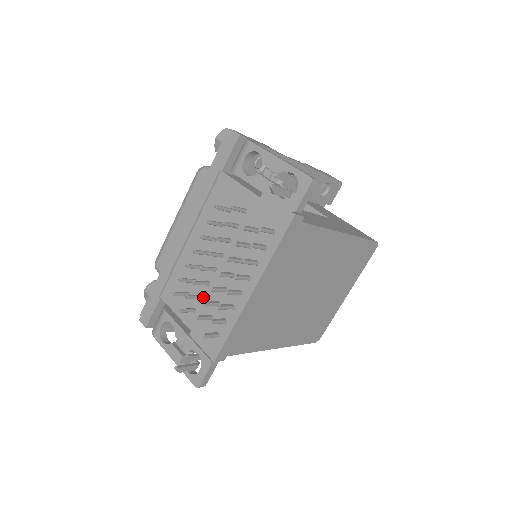
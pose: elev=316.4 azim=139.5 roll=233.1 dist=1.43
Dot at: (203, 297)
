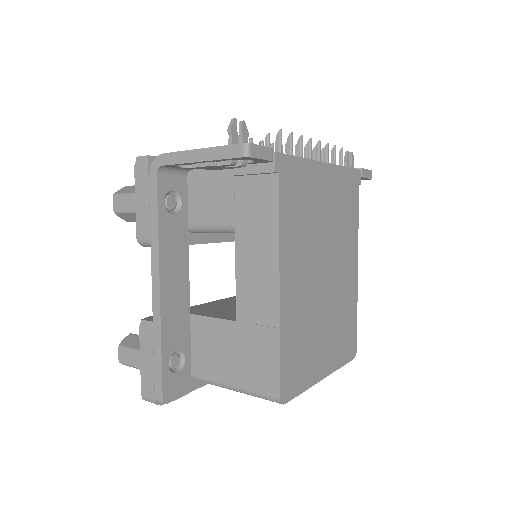
Dot at: occluded
